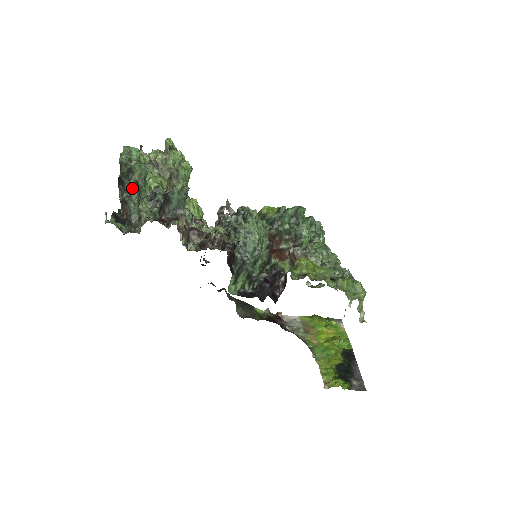
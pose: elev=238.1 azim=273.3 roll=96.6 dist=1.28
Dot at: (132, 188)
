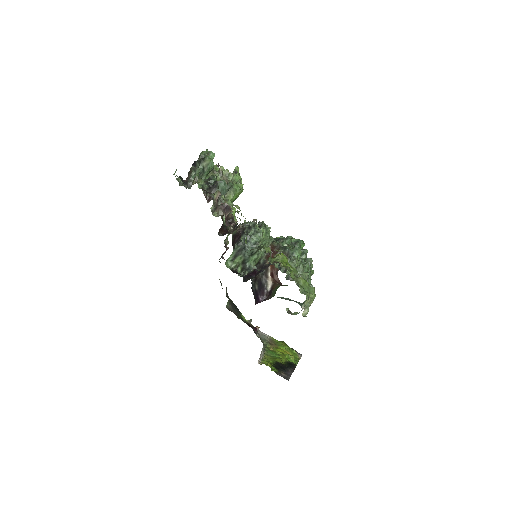
Dot at: occluded
